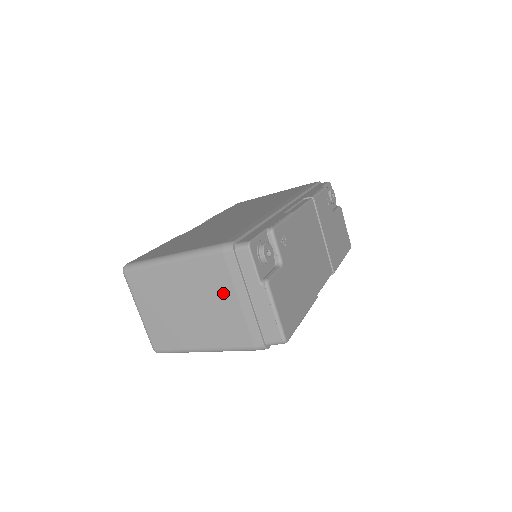
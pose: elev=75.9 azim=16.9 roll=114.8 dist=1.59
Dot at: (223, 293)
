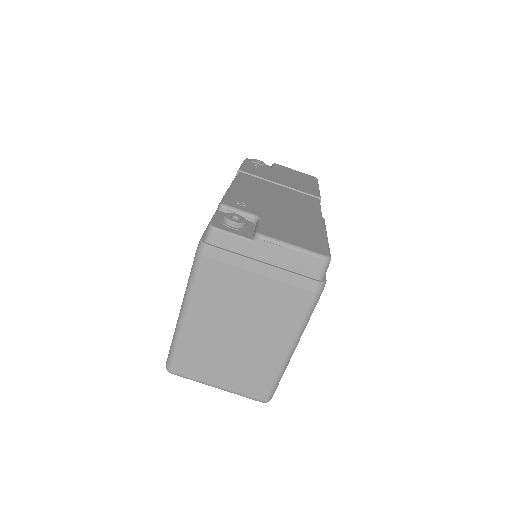
Dot at: (243, 285)
